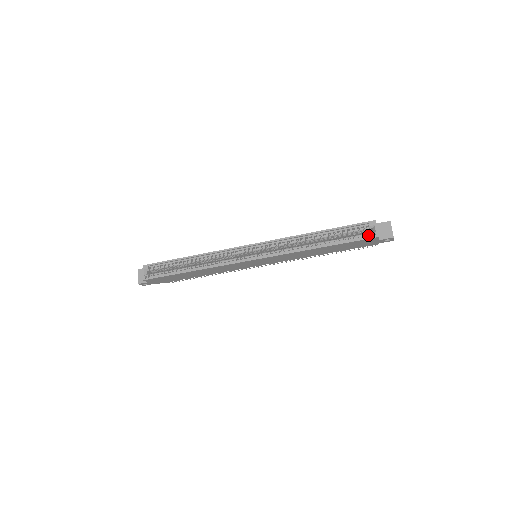
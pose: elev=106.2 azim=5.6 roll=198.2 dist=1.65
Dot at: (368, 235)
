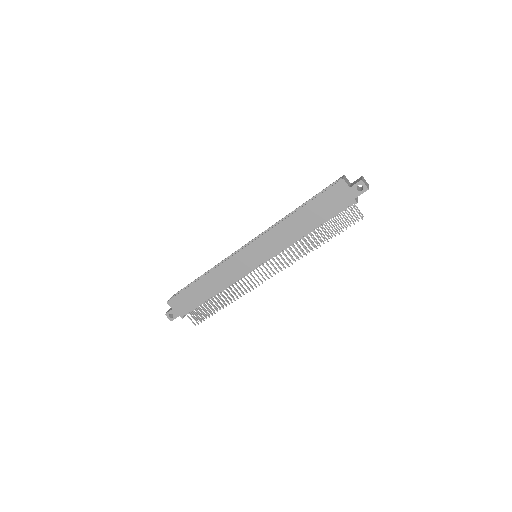
Dot at: occluded
